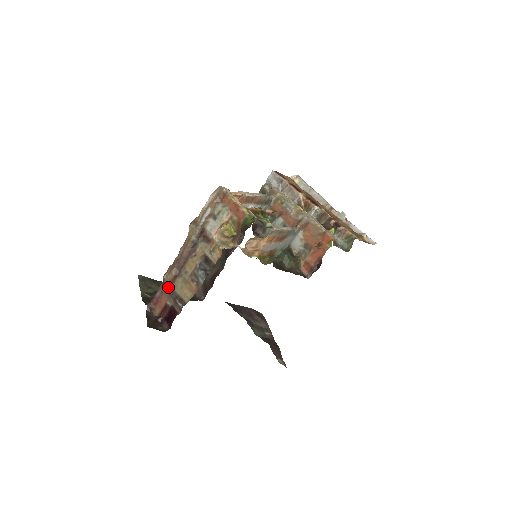
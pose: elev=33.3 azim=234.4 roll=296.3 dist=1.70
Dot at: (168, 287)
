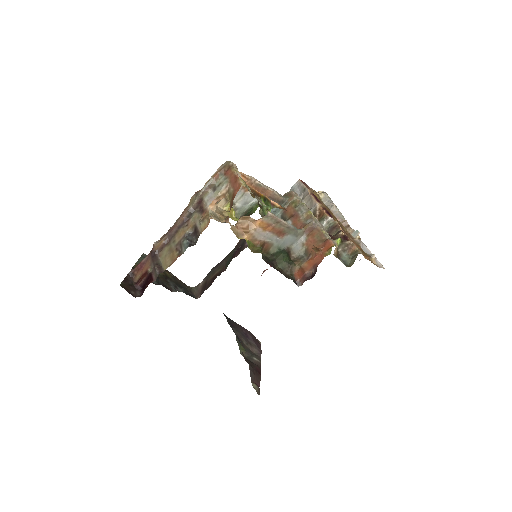
Dot at: (154, 254)
